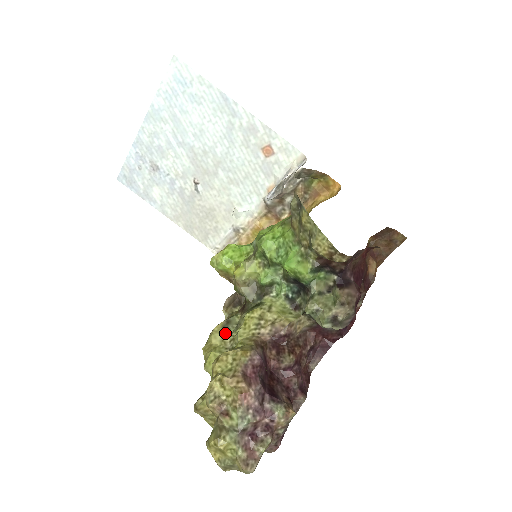
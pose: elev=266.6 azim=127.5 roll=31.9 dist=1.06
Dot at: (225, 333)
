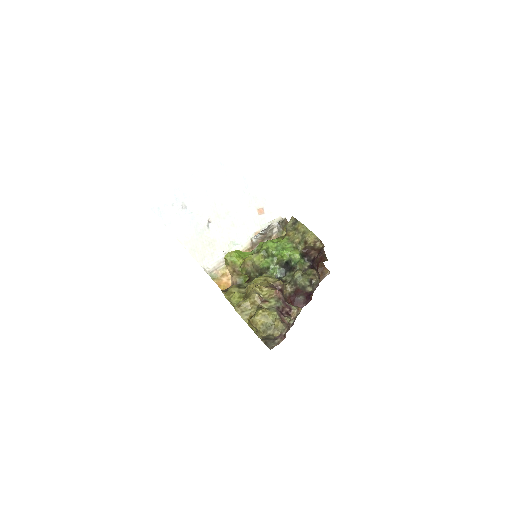
Dot at: (240, 288)
